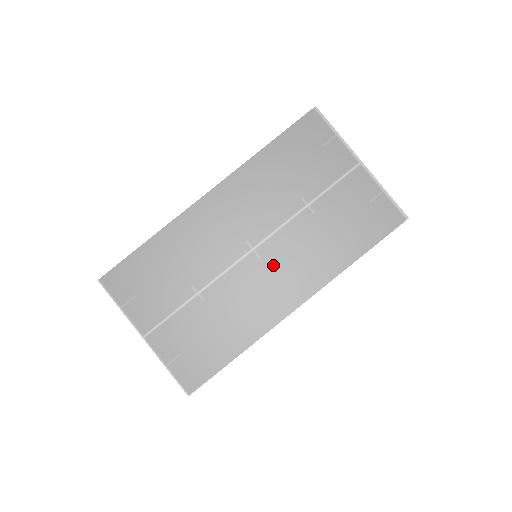
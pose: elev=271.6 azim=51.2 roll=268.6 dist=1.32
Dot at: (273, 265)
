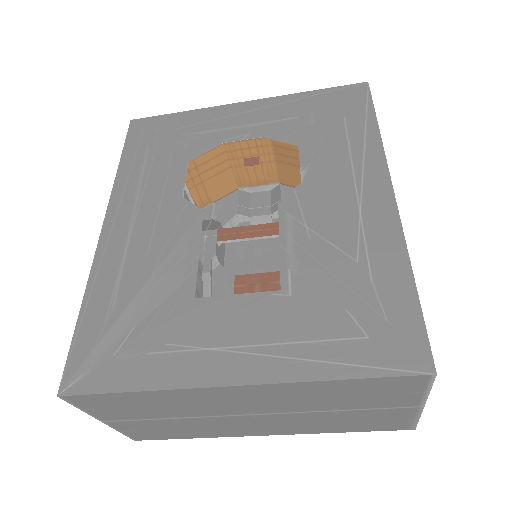
Dot at: (265, 422)
